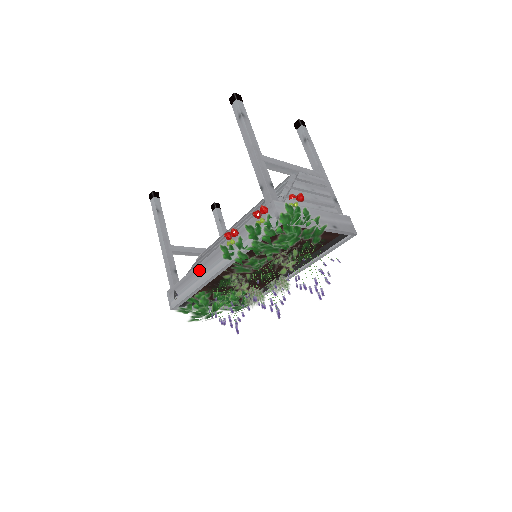
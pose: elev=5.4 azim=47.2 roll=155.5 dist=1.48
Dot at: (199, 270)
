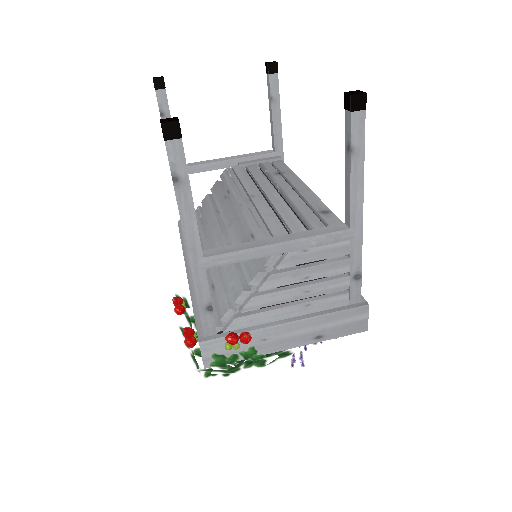
Dot at: occluded
